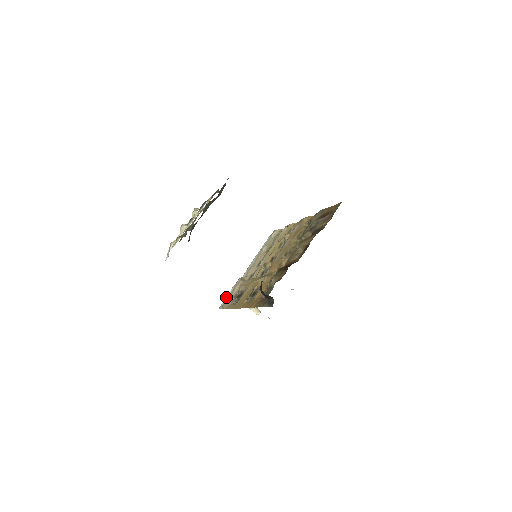
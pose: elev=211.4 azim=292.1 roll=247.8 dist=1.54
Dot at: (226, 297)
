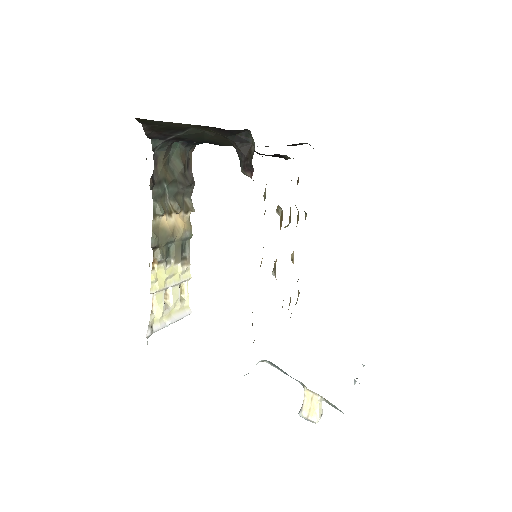
Dot at: occluded
